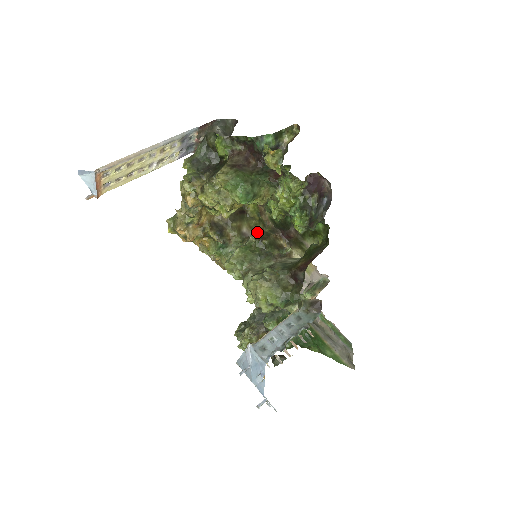
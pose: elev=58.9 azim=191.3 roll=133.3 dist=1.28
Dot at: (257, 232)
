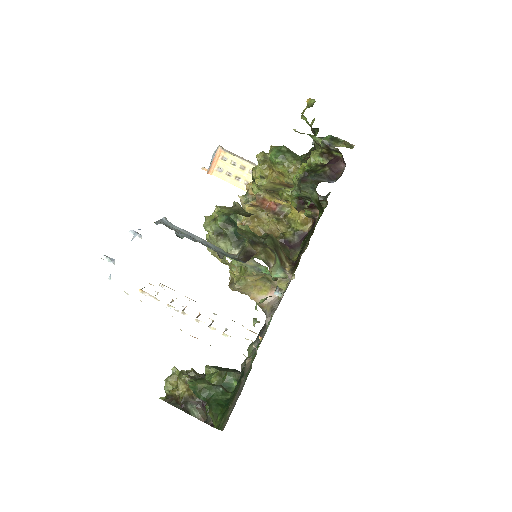
Dot at: occluded
